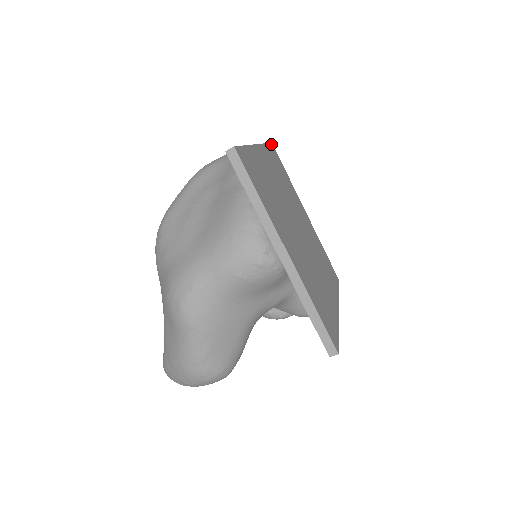
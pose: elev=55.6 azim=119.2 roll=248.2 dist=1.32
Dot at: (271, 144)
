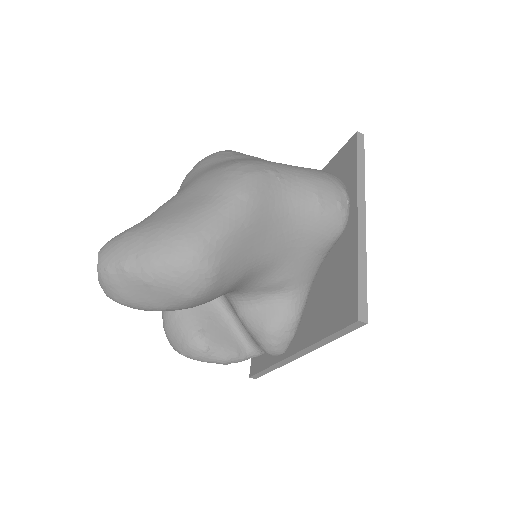
Dot at: occluded
